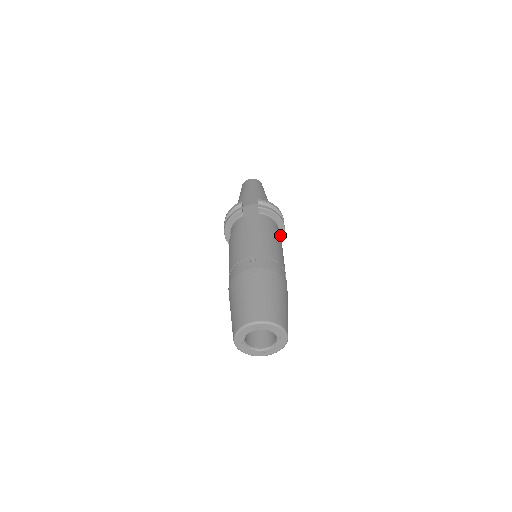
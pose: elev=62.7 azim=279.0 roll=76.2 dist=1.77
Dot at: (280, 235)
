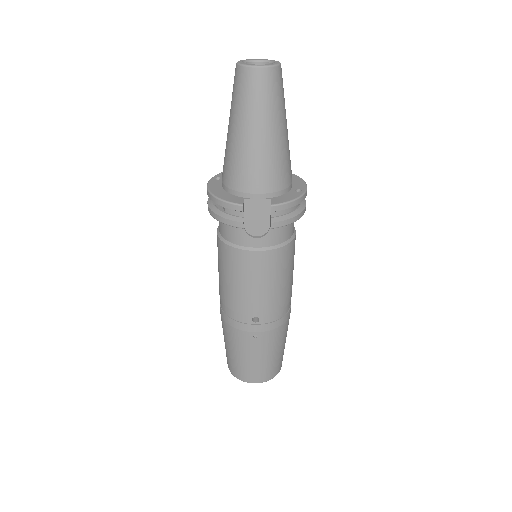
Dot at: occluded
